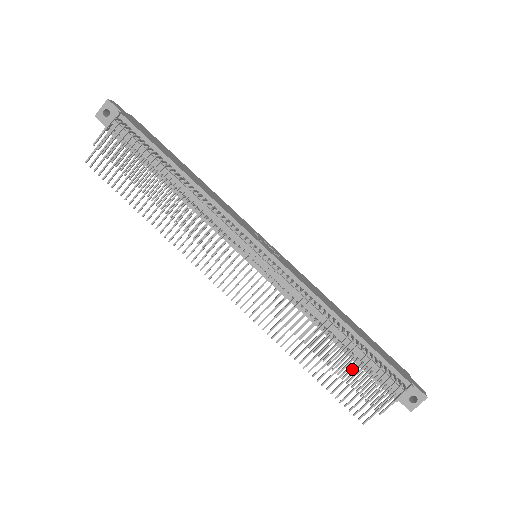
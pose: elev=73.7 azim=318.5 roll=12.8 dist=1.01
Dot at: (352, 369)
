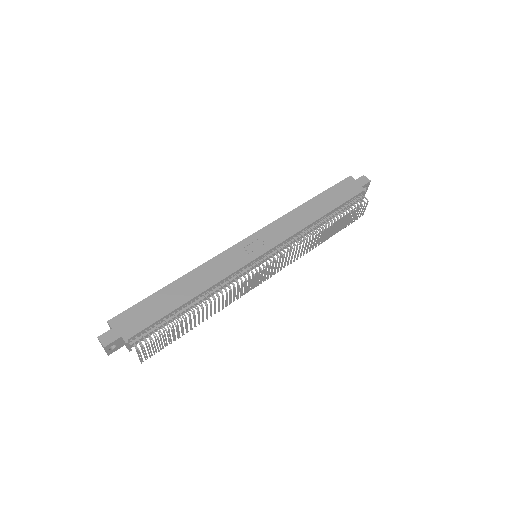
Dot at: occluded
